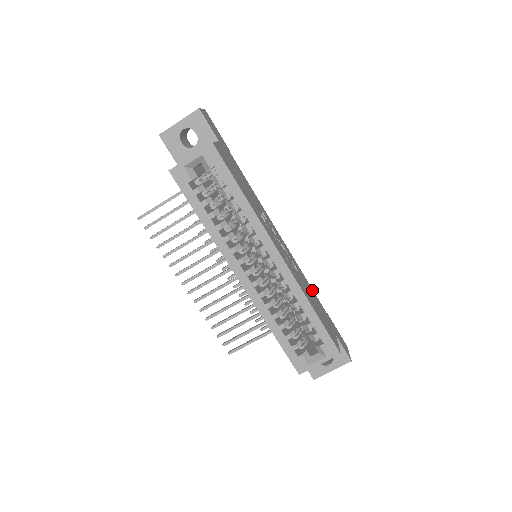
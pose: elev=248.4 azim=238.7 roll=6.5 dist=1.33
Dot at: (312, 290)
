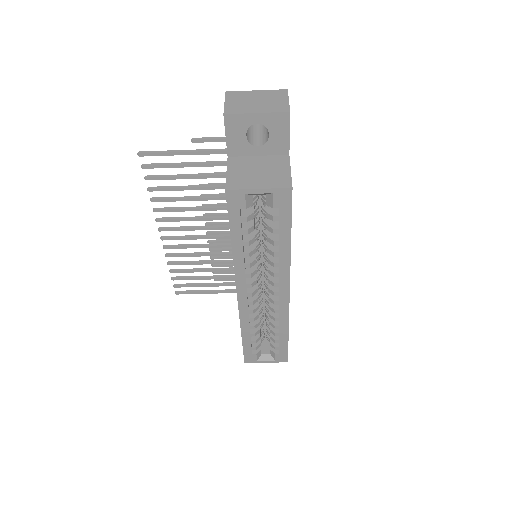
Dot at: occluded
